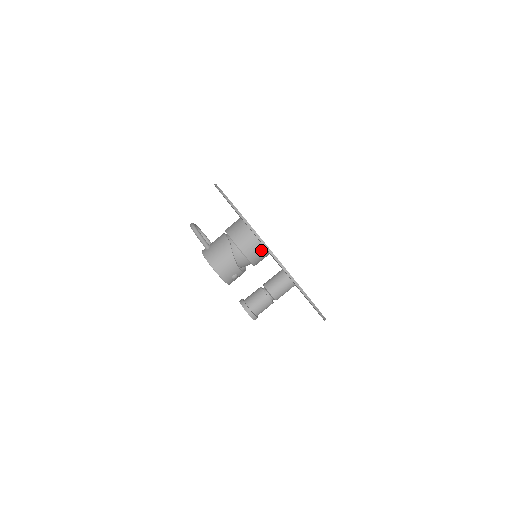
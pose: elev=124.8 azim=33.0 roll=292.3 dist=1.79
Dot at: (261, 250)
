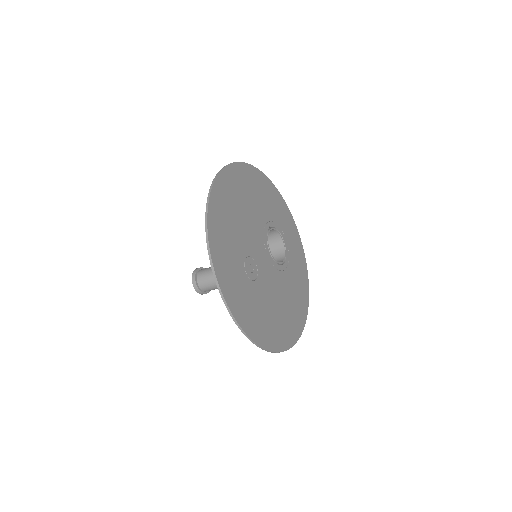
Dot at: occluded
